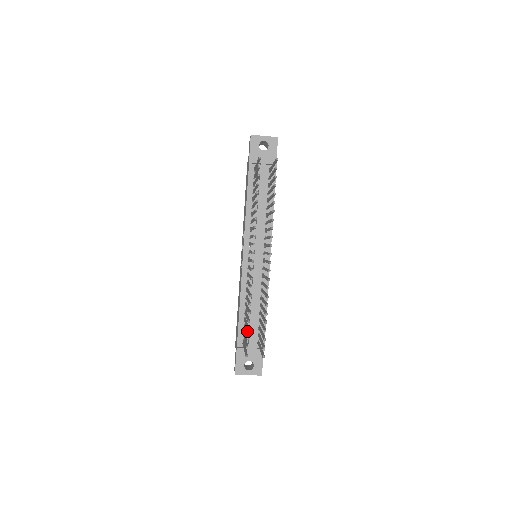
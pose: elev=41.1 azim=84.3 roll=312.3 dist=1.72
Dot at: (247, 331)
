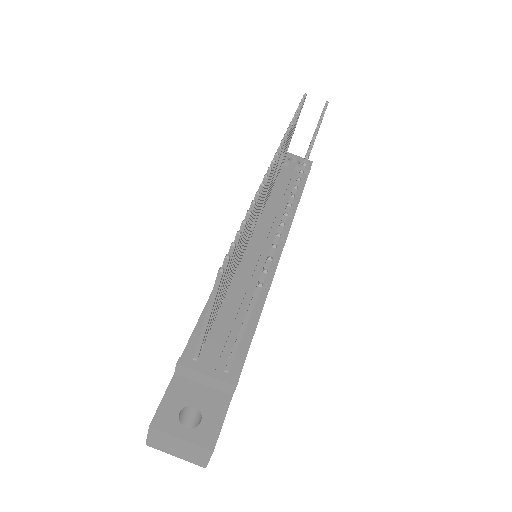
Dot at: (210, 340)
